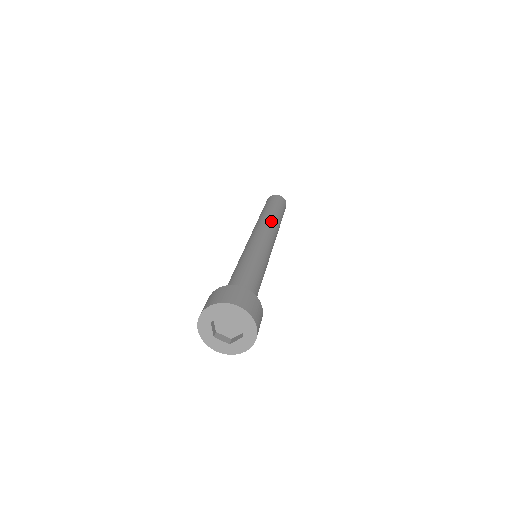
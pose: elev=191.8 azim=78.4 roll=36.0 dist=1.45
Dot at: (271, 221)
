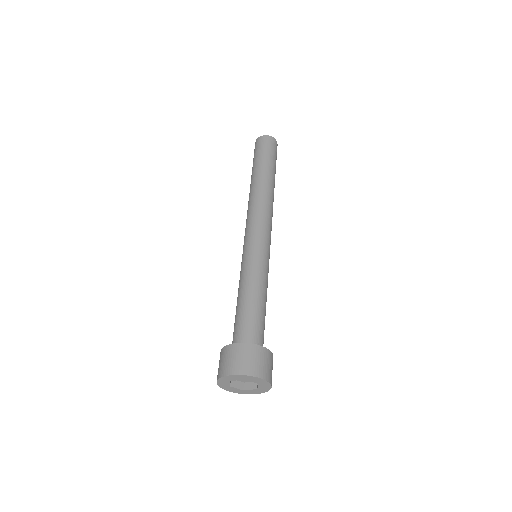
Dot at: (256, 196)
